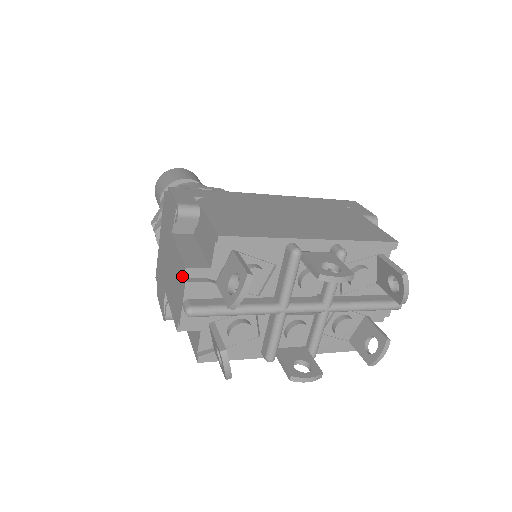
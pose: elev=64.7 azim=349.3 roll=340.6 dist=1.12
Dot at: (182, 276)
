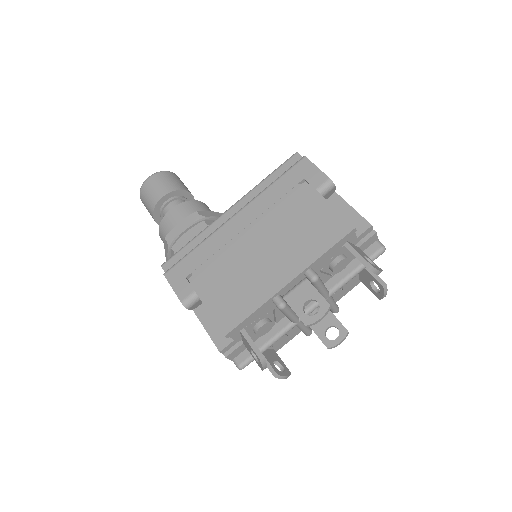
Dot at: occluded
